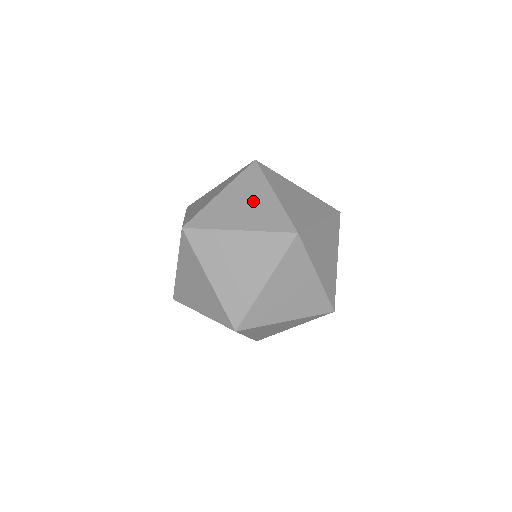
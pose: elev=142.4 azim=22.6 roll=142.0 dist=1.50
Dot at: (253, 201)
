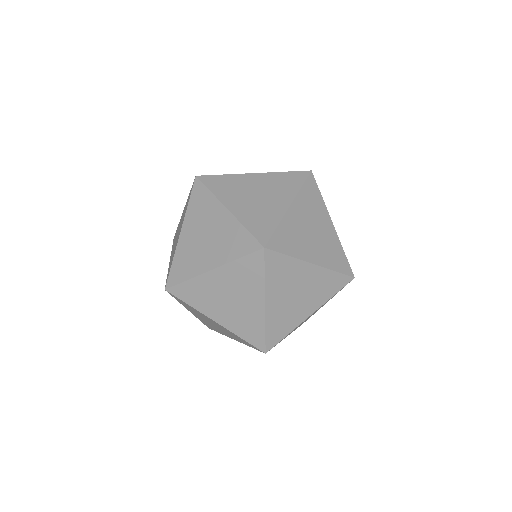
Dot at: (178, 233)
